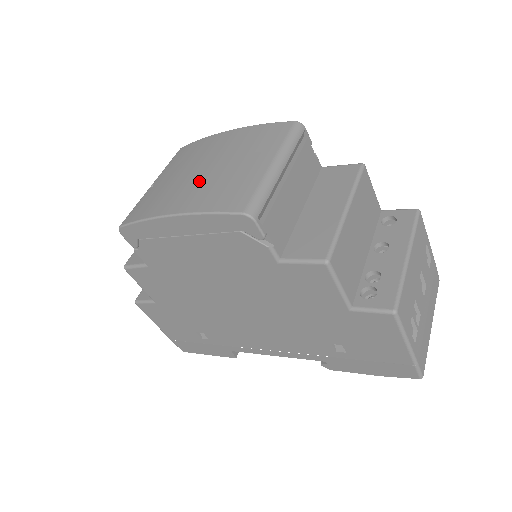
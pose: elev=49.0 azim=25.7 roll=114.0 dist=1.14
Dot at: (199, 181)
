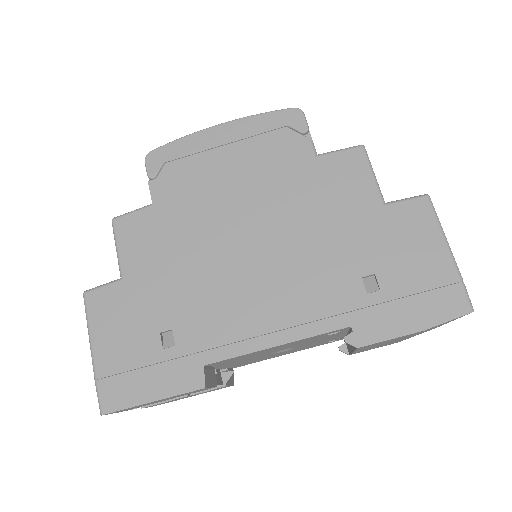
Dot at: occluded
